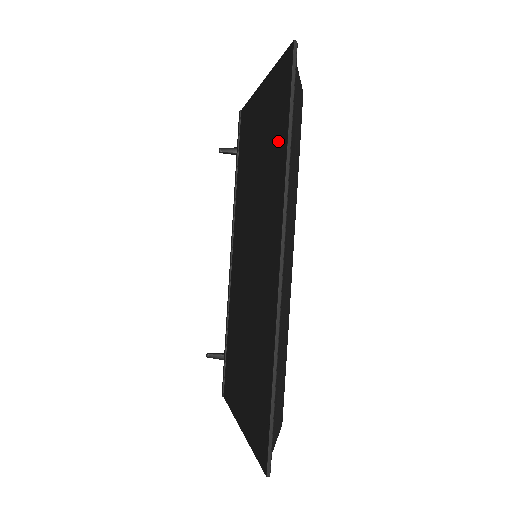
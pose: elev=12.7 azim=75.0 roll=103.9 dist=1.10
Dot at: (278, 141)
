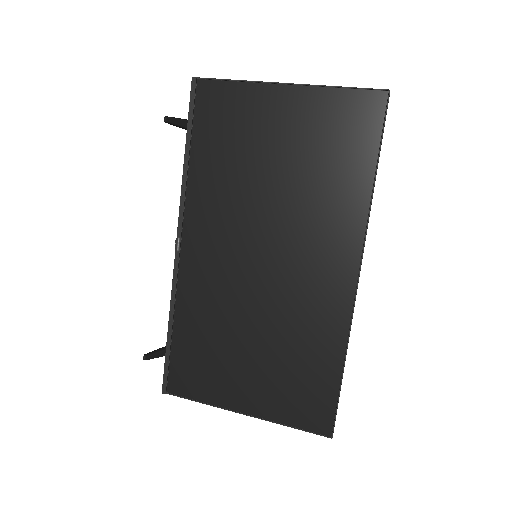
Dot at: (348, 168)
